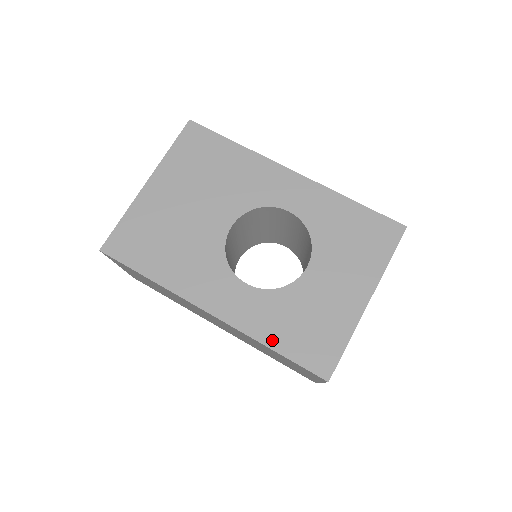
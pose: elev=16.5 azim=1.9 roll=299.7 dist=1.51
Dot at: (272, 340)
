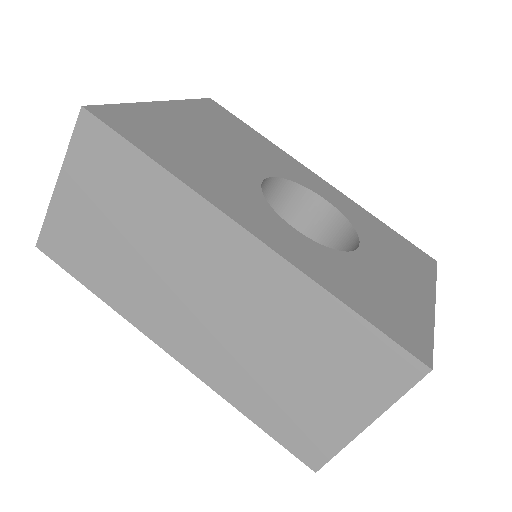
Dot at: (343, 294)
